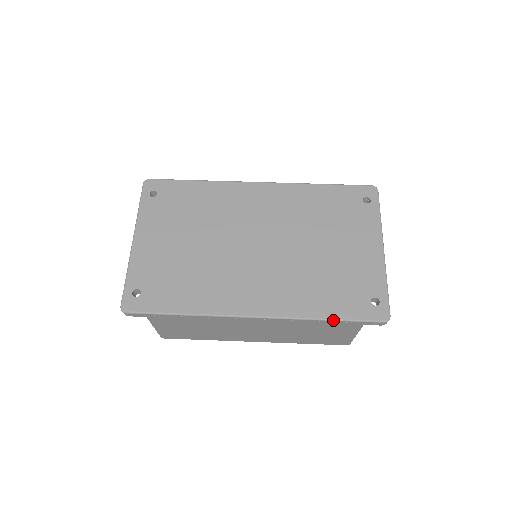
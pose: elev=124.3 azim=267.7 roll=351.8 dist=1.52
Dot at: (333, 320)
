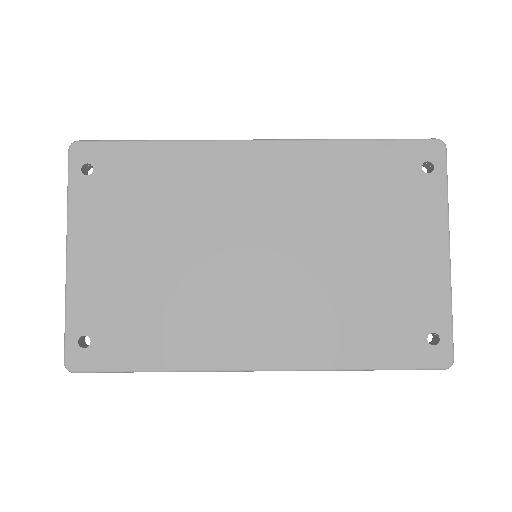
Dot at: (372, 370)
